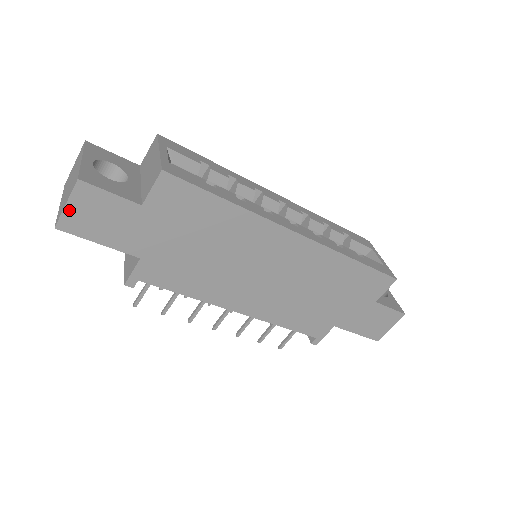
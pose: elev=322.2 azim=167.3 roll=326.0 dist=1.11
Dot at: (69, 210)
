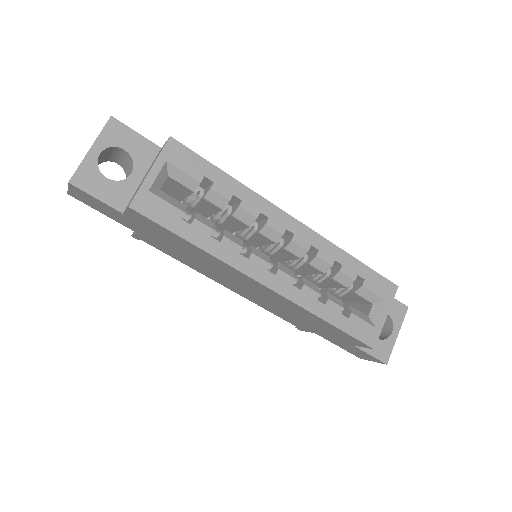
Dot at: (72, 191)
